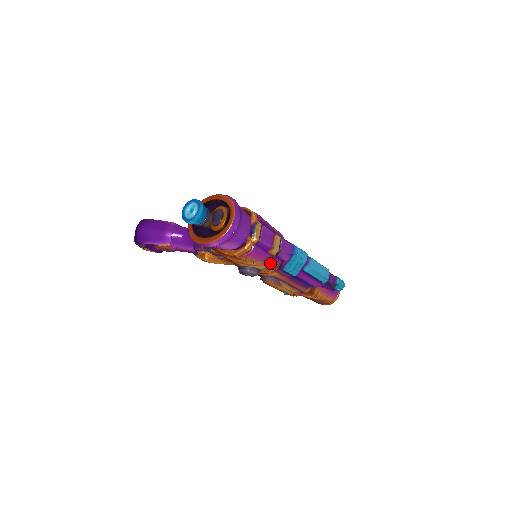
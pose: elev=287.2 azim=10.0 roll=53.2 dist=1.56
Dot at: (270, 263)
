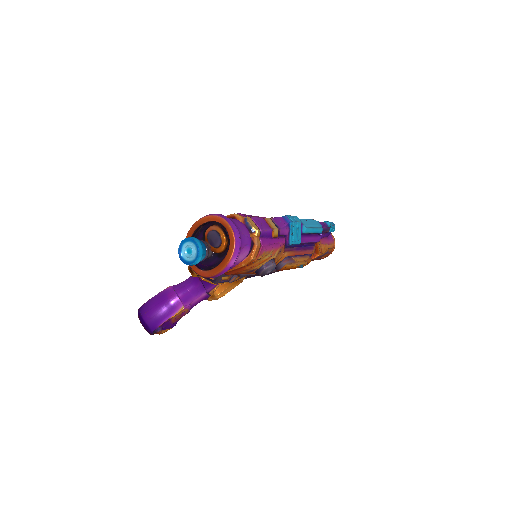
Dot at: (279, 245)
